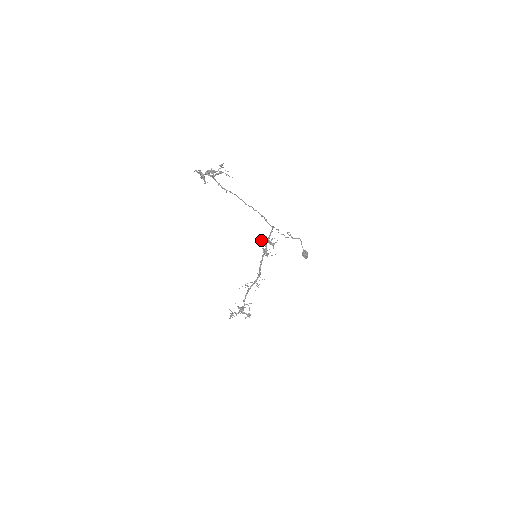
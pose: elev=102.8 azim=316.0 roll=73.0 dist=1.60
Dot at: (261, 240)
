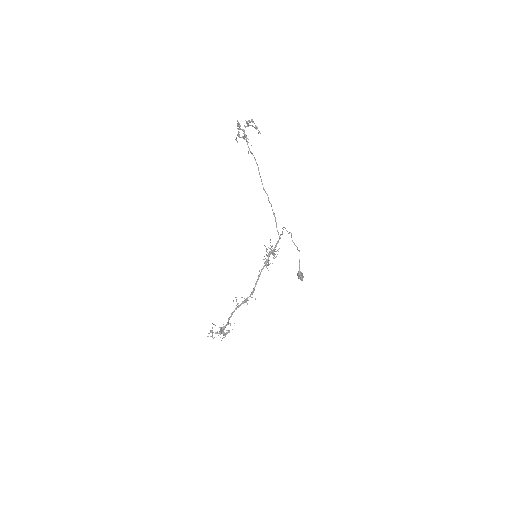
Dot at: (266, 249)
